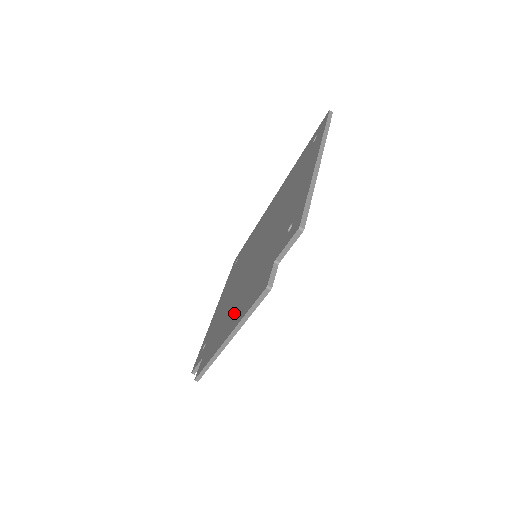
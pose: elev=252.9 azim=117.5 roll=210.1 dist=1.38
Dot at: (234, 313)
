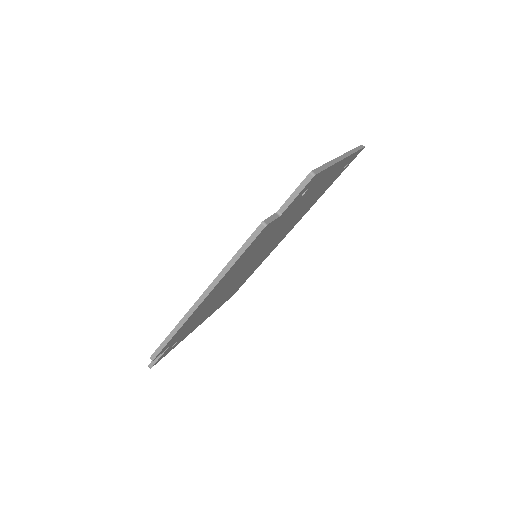
Dot at: occluded
